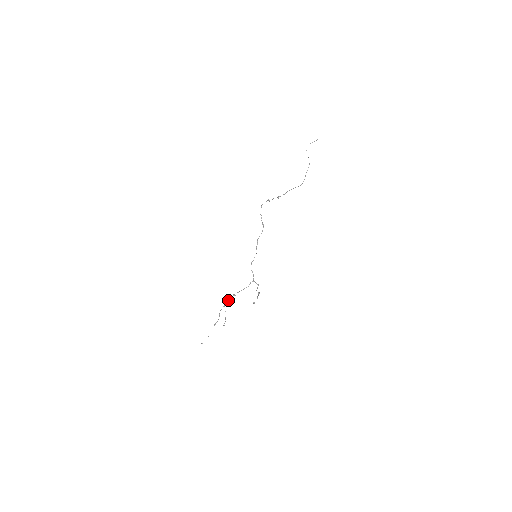
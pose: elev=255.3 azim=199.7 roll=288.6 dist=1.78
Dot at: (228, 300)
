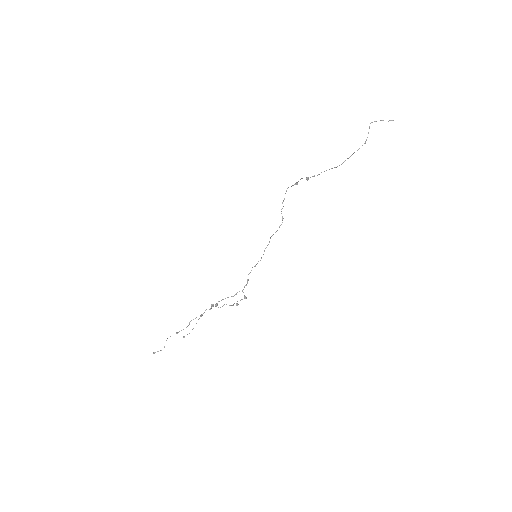
Dot at: occluded
